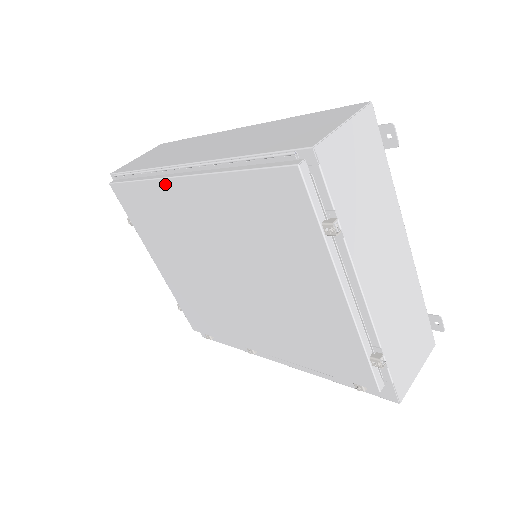
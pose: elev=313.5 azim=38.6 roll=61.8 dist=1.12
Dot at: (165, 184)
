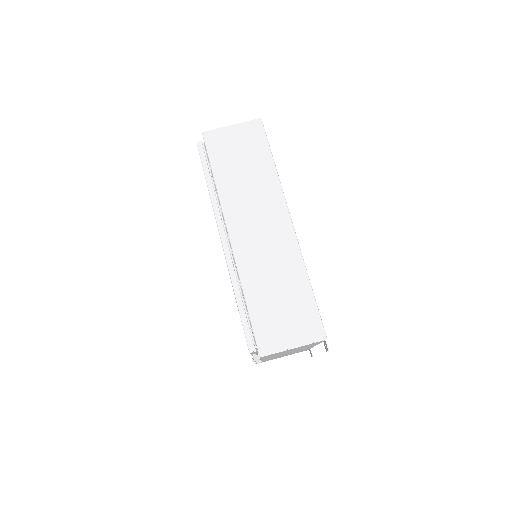
Dot at: (216, 221)
